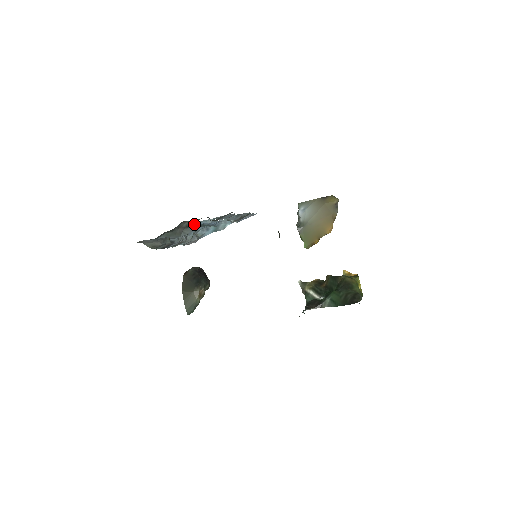
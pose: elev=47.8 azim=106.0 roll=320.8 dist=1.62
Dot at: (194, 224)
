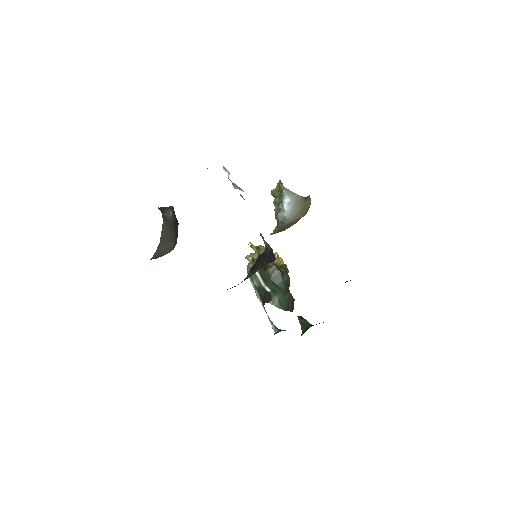
Dot at: occluded
